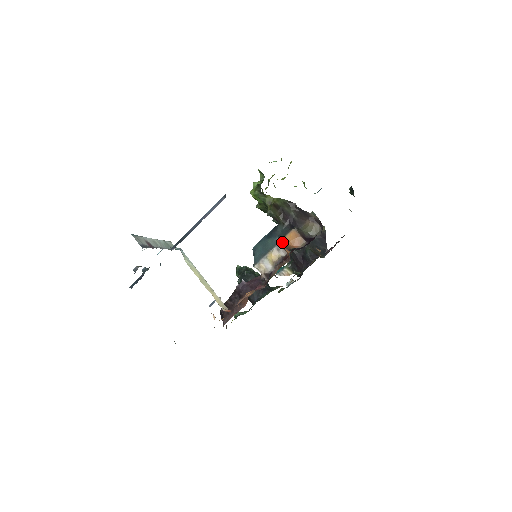
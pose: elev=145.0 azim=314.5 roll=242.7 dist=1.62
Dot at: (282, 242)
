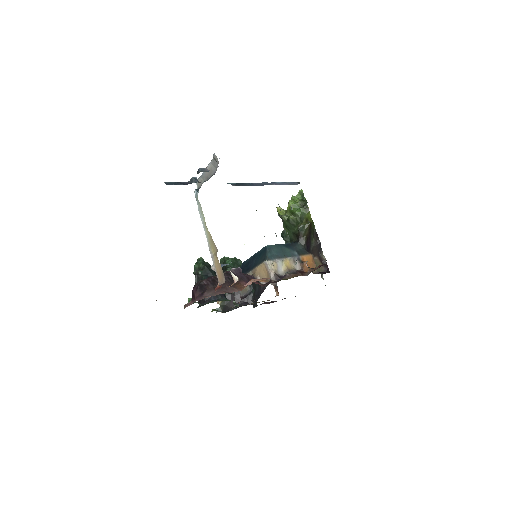
Dot at: (300, 258)
